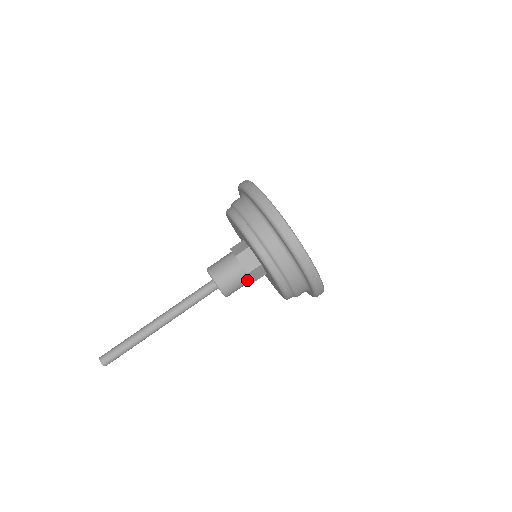
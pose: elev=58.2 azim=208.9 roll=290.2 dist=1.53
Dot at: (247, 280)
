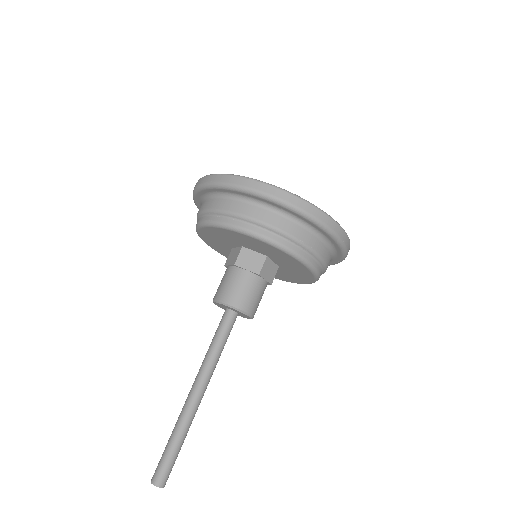
Dot at: occluded
